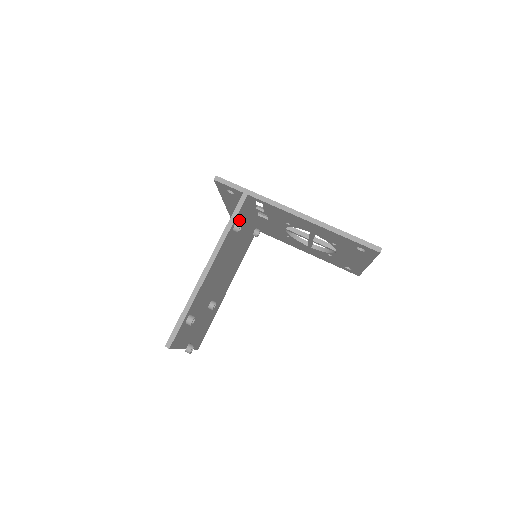
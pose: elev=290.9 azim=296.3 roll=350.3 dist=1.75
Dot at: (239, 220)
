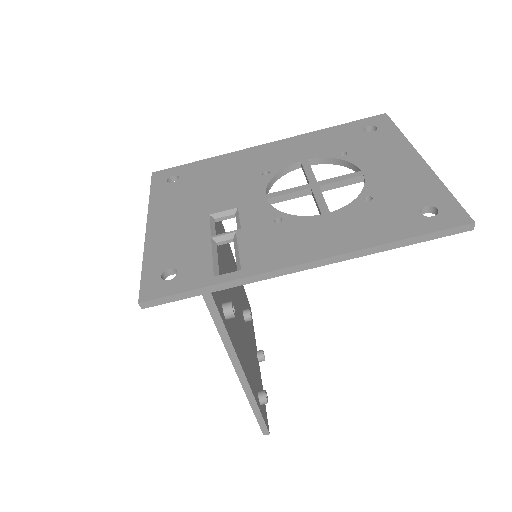
Dot at: (219, 296)
